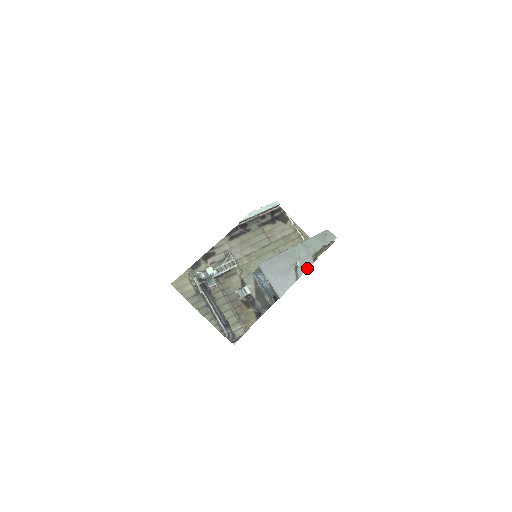
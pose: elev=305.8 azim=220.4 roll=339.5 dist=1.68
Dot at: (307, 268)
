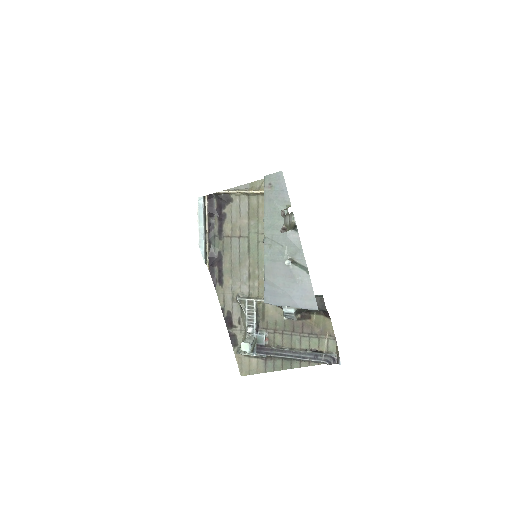
Dot at: (301, 248)
